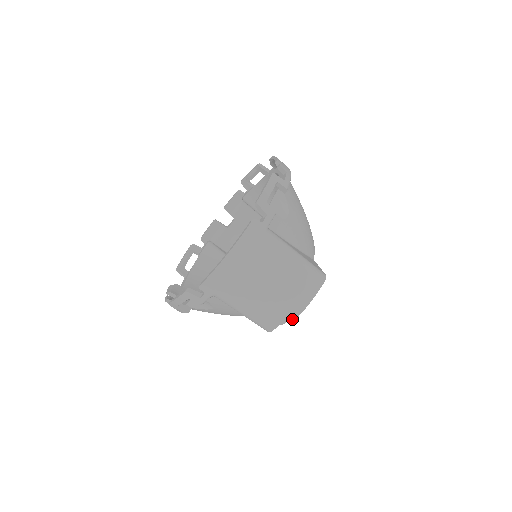
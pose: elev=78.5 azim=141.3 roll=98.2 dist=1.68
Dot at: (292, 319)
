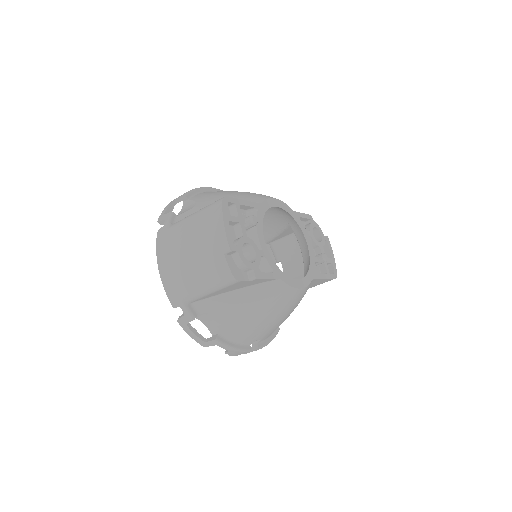
Dot at: (227, 249)
